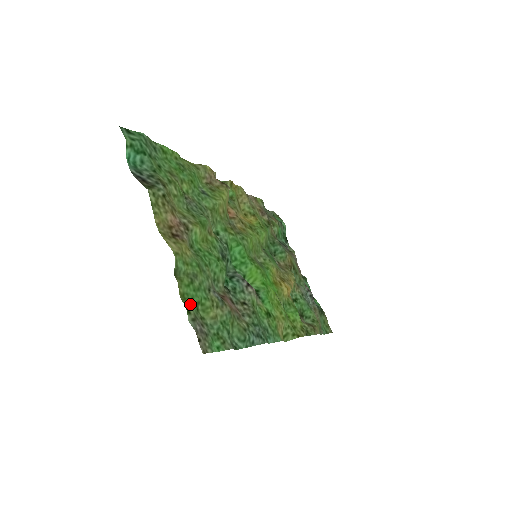
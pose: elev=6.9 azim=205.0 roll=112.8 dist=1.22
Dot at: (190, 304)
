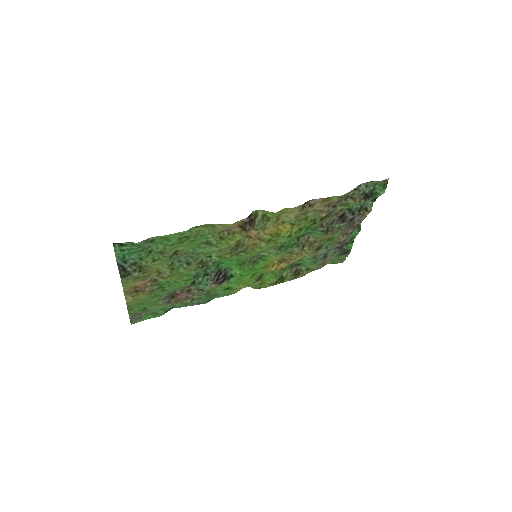
Dot at: (134, 311)
